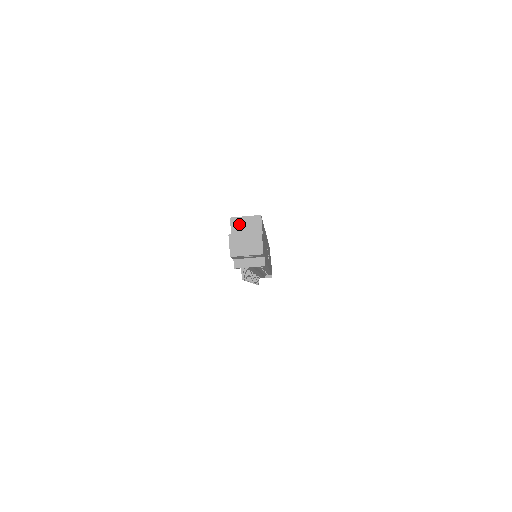
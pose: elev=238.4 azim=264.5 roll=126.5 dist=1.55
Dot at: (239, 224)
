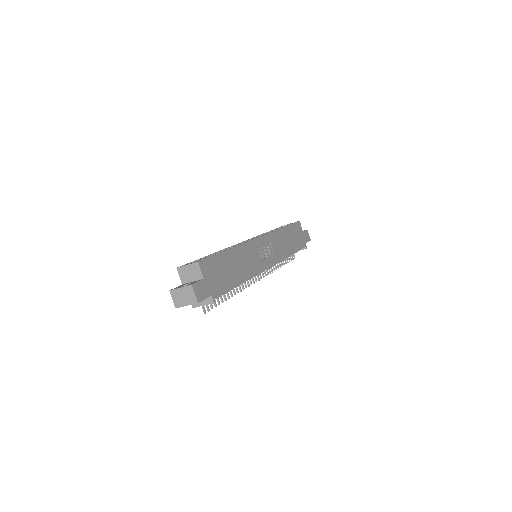
Dot at: (184, 272)
